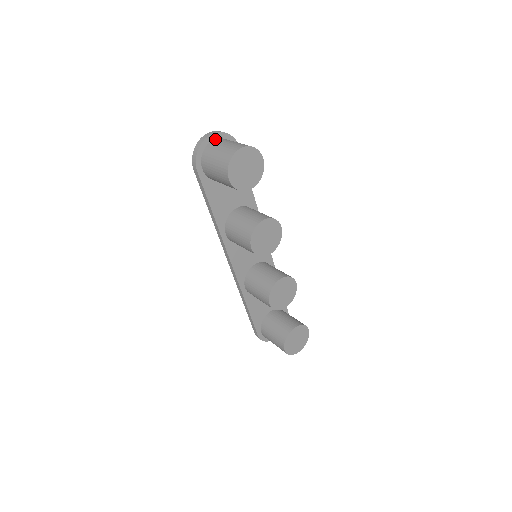
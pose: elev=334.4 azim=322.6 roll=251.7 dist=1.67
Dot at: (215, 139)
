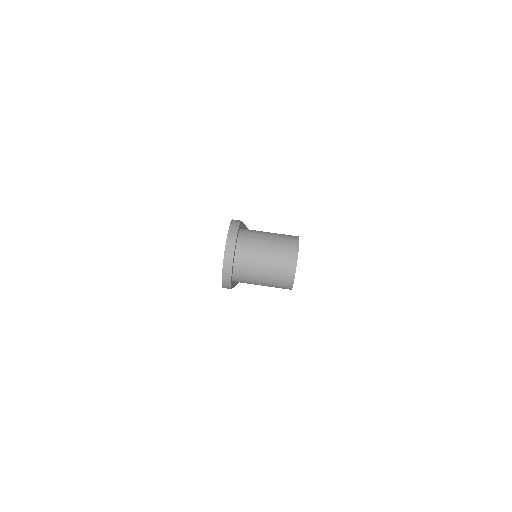
Dot at: (236, 252)
